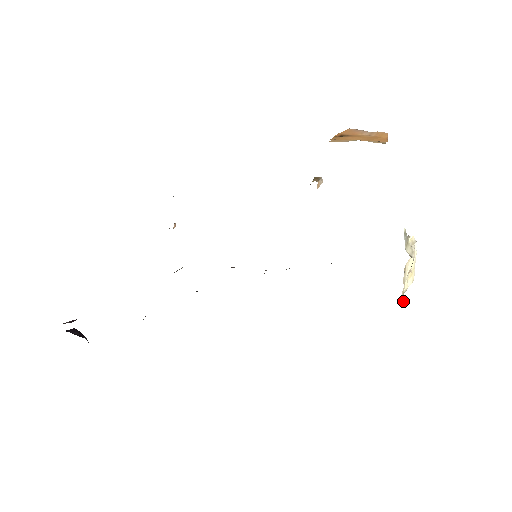
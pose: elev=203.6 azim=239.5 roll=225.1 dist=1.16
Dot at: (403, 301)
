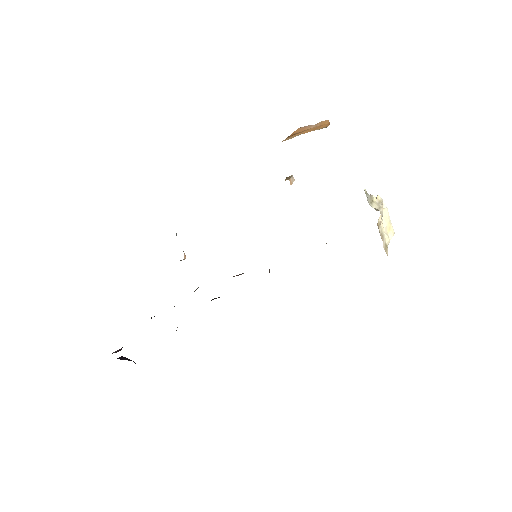
Dot at: (387, 251)
